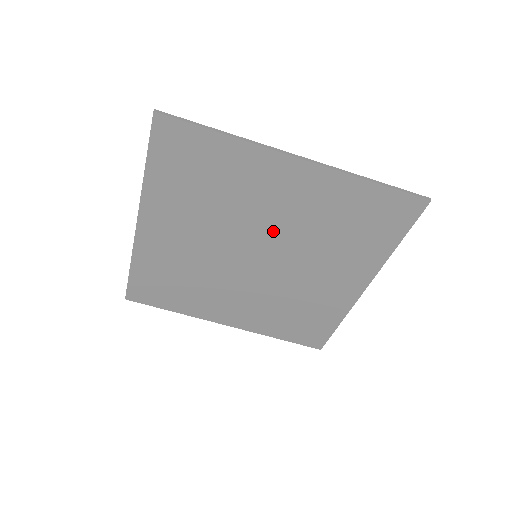
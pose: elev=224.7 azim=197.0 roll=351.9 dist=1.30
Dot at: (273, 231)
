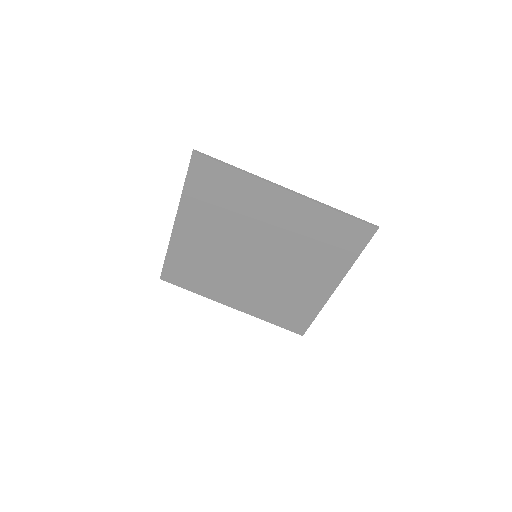
Dot at: (268, 239)
